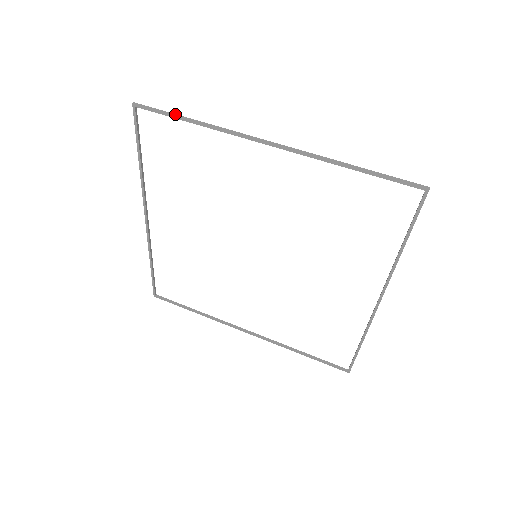
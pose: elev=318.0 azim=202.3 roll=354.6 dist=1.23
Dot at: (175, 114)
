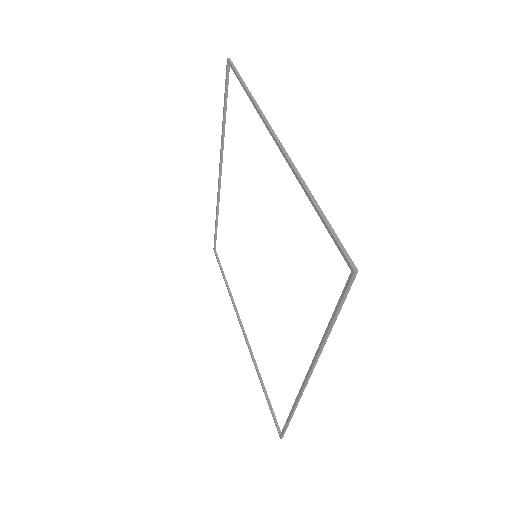
Dot at: occluded
